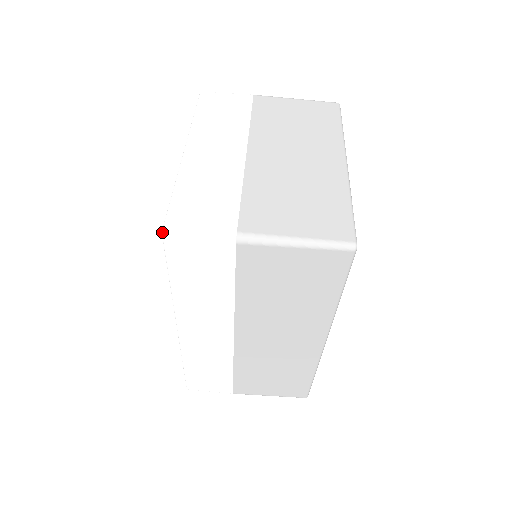
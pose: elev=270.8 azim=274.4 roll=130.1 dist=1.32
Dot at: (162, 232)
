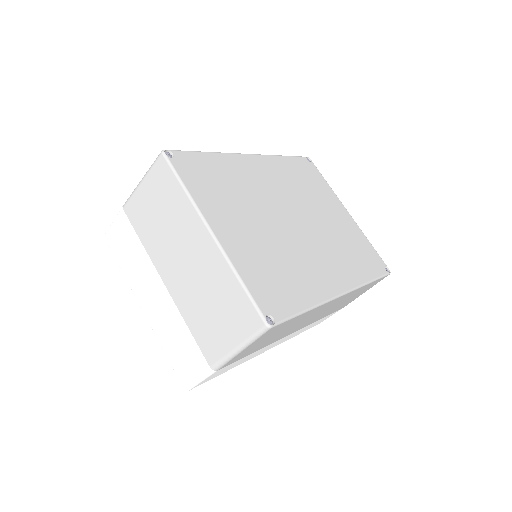
Dot at: (186, 390)
